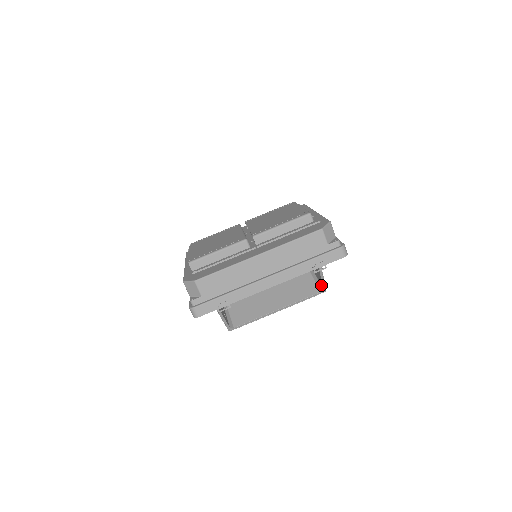
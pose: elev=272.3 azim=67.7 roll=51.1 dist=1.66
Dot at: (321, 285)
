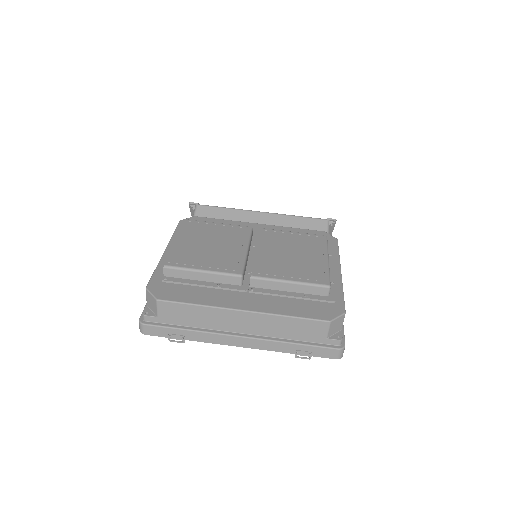
Dot at: occluded
